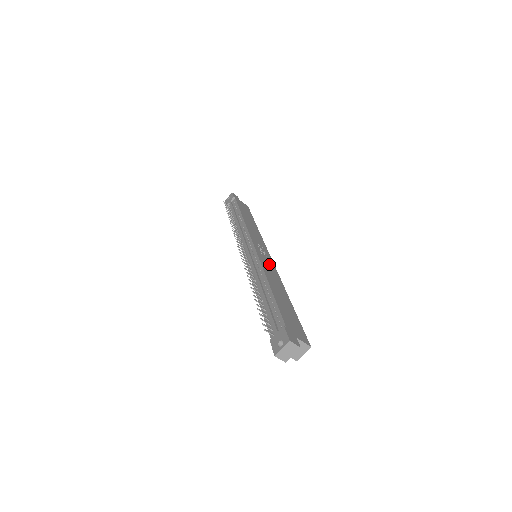
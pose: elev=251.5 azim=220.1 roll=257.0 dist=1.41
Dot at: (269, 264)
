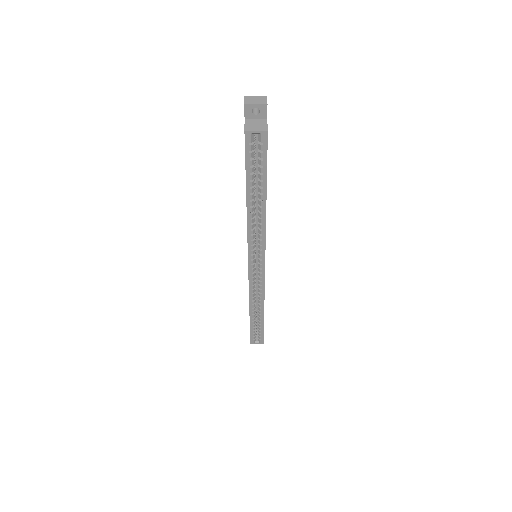
Dot at: occluded
